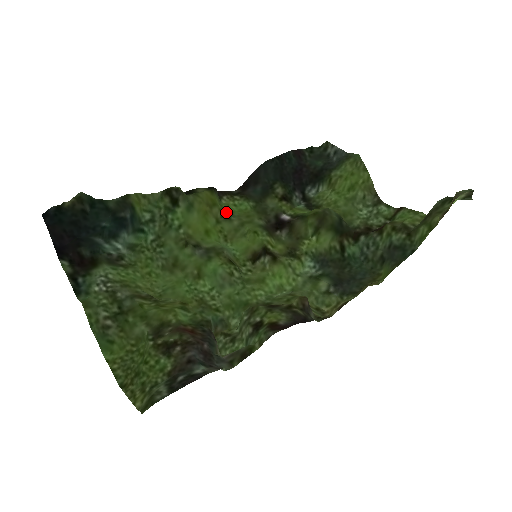
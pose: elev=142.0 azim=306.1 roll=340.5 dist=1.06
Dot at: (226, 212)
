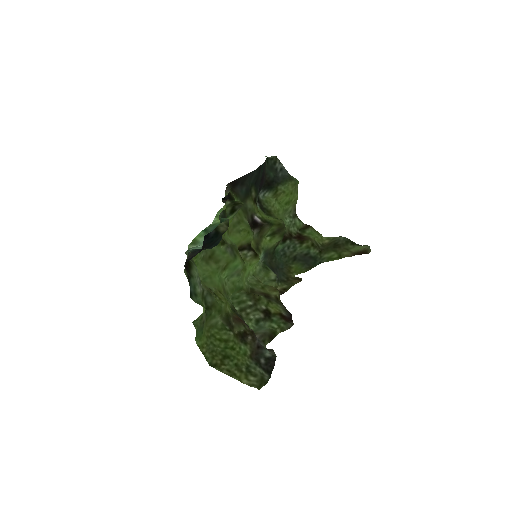
Dot at: occluded
